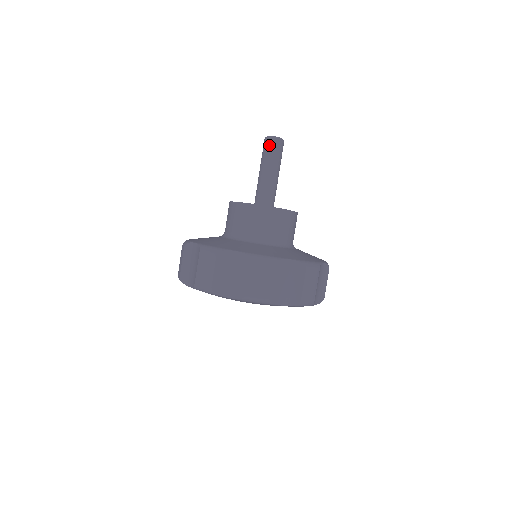
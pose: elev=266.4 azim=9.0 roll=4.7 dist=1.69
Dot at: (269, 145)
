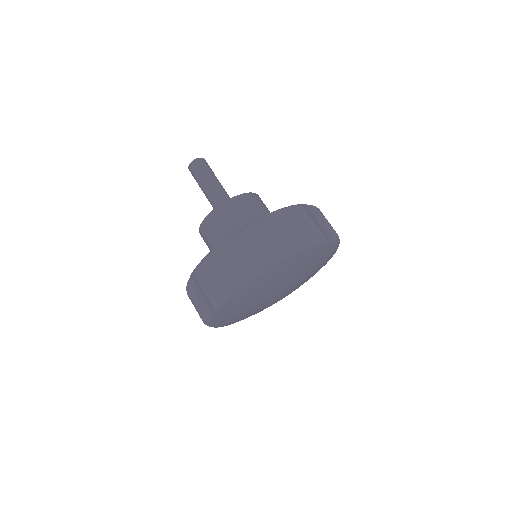
Dot at: (192, 174)
